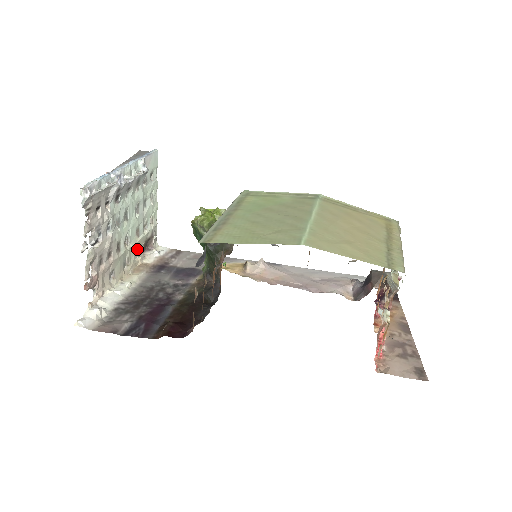
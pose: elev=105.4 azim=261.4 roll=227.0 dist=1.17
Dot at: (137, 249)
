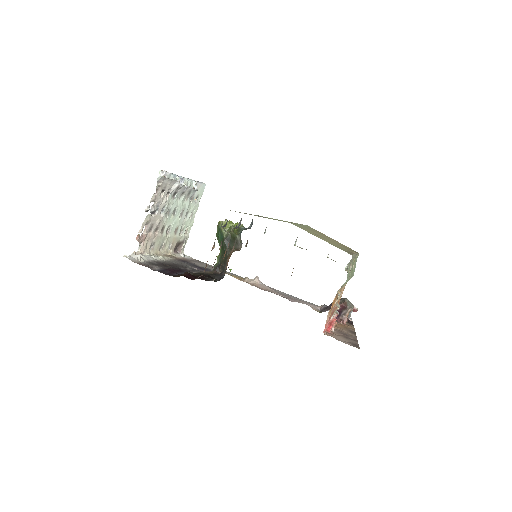
Dot at: (172, 243)
